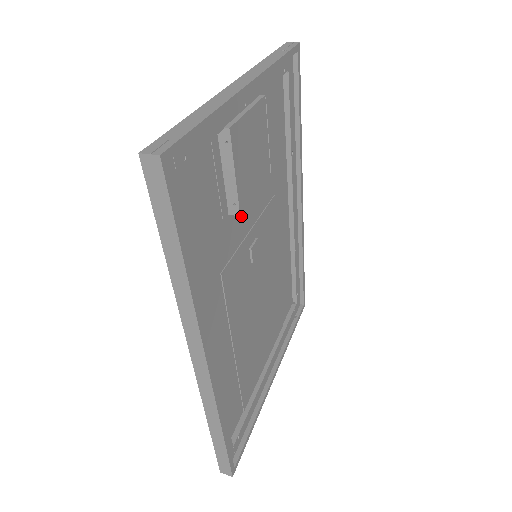
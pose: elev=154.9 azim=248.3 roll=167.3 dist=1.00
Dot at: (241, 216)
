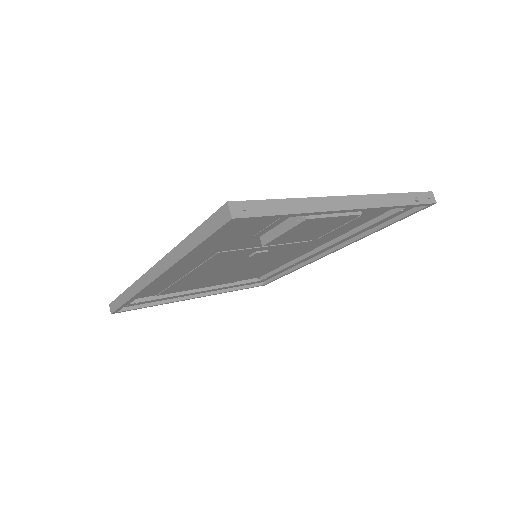
Dot at: occluded
